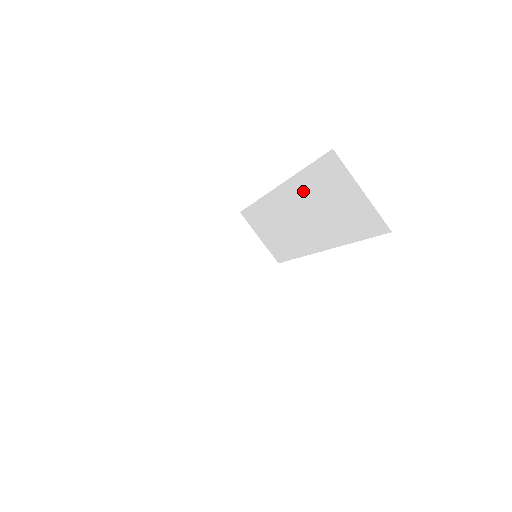
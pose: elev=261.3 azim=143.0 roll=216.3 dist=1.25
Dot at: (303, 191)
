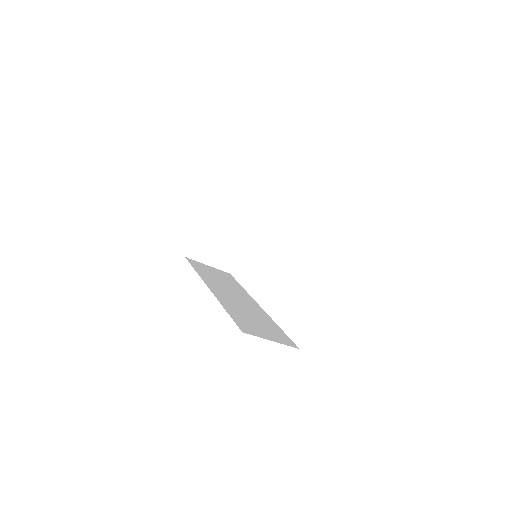
Dot at: occluded
